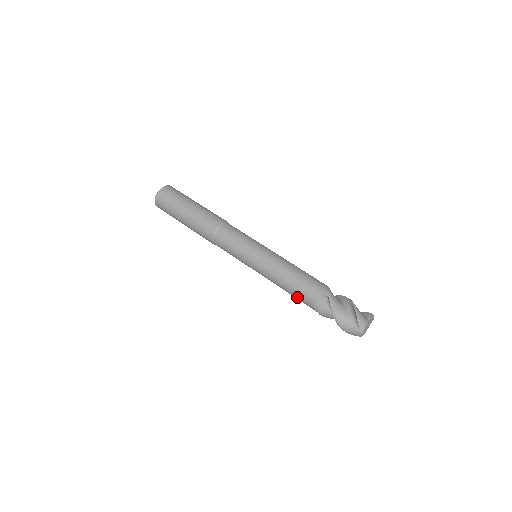
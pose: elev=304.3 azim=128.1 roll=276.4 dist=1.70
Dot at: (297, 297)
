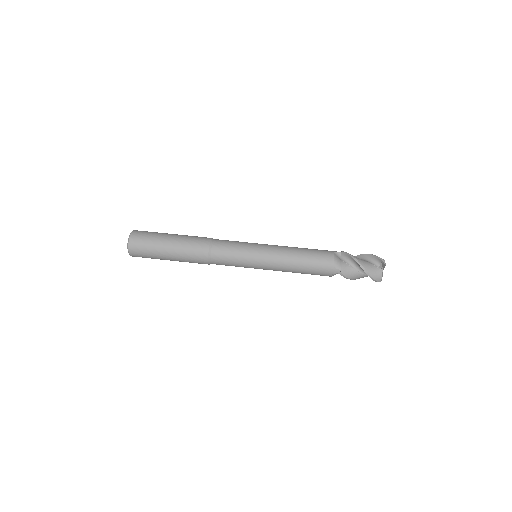
Dot at: (315, 264)
